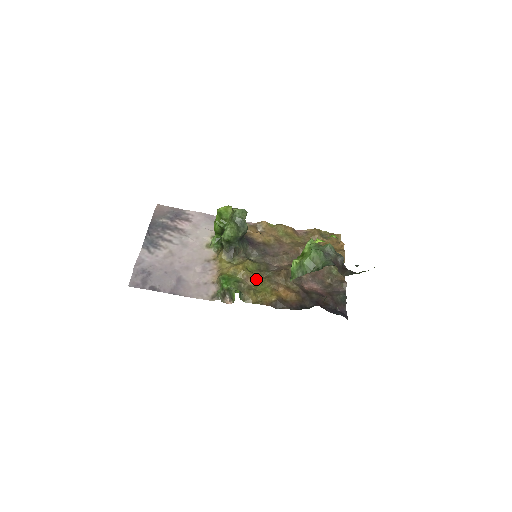
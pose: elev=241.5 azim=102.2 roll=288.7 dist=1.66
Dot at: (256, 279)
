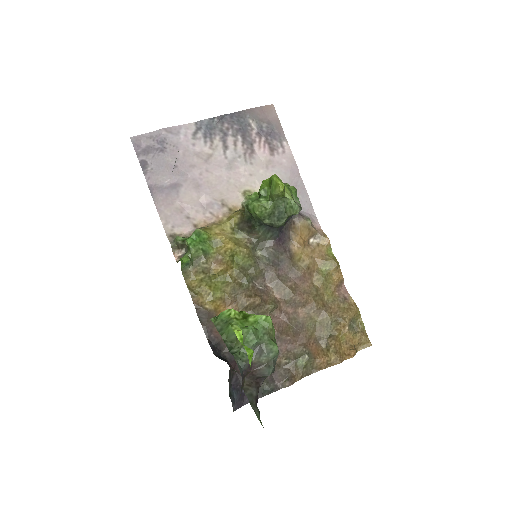
Dot at: (226, 272)
